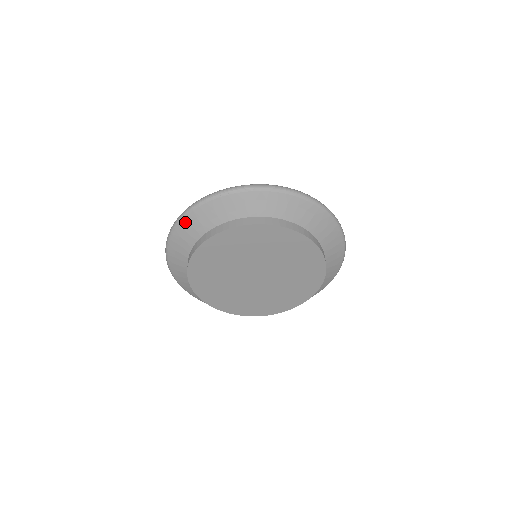
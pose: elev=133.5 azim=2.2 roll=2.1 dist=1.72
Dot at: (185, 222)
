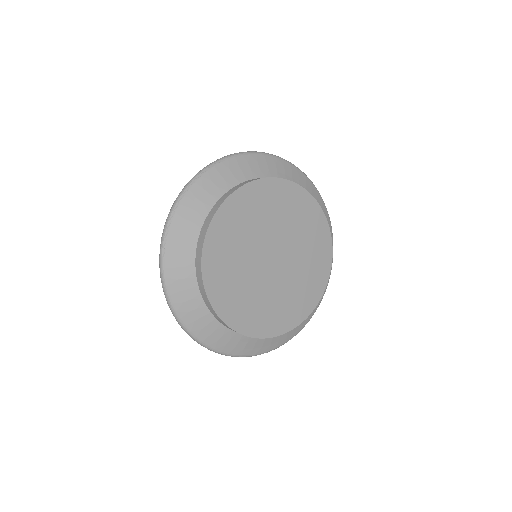
Dot at: (173, 232)
